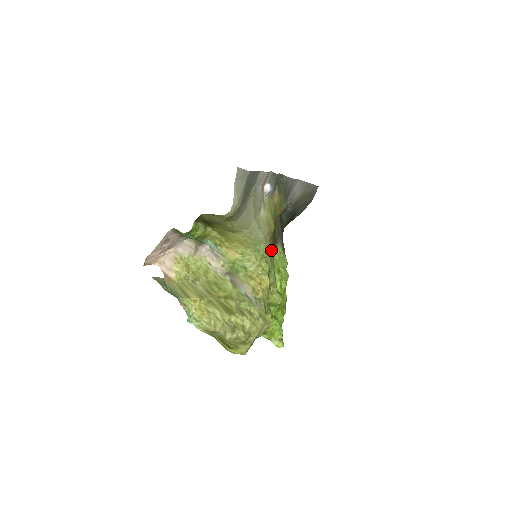
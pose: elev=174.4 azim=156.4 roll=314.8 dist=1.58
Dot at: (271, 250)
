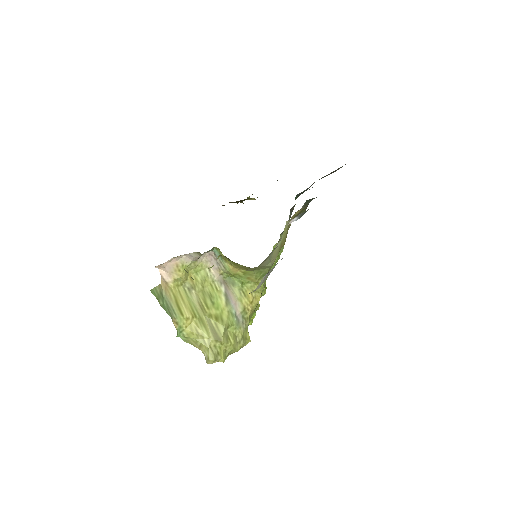
Dot at: occluded
